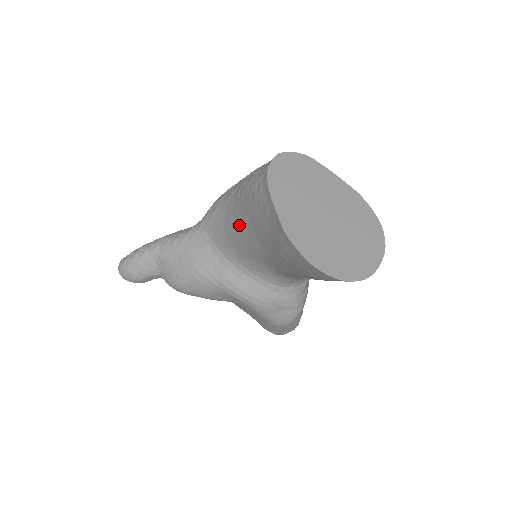
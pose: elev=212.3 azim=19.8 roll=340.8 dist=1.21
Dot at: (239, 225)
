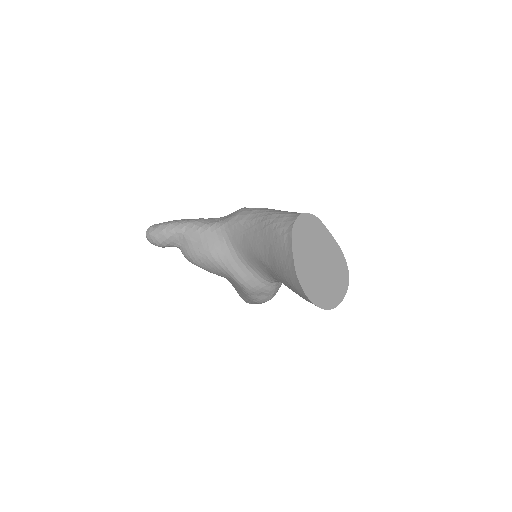
Dot at: (257, 243)
